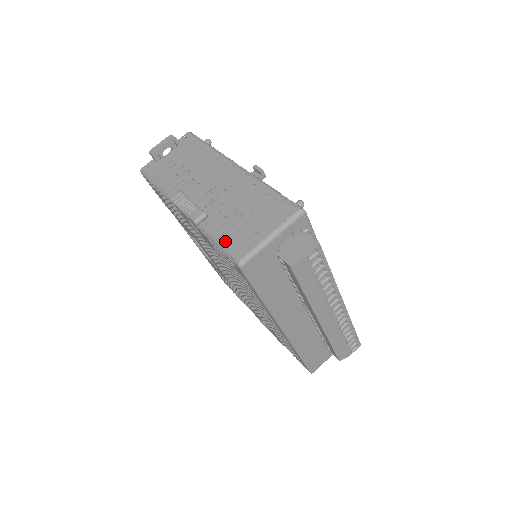
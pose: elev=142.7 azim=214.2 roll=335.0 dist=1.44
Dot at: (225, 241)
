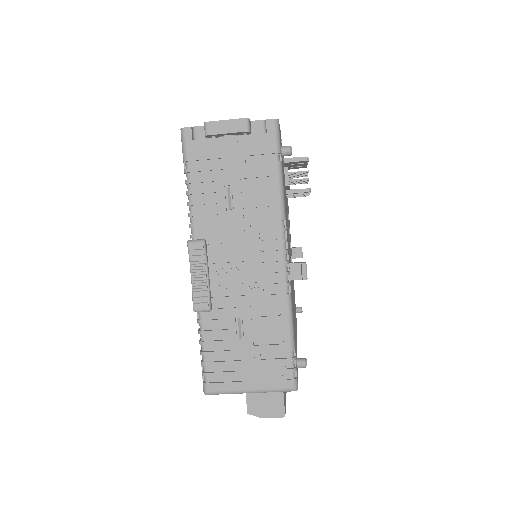
Dot at: (209, 355)
